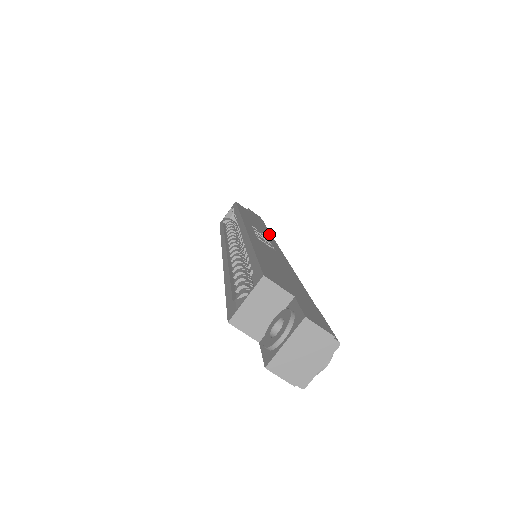
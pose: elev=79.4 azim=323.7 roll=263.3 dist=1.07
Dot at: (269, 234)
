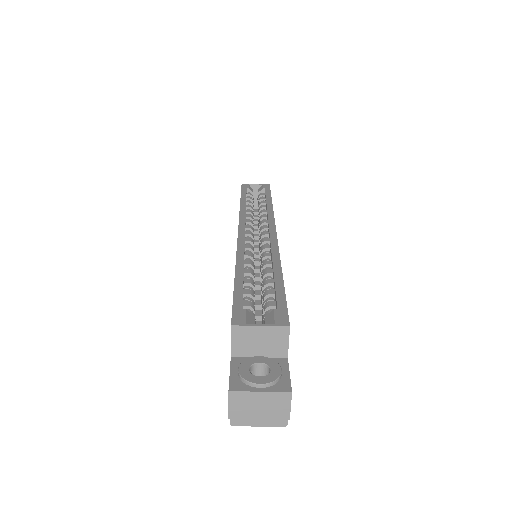
Dot at: occluded
